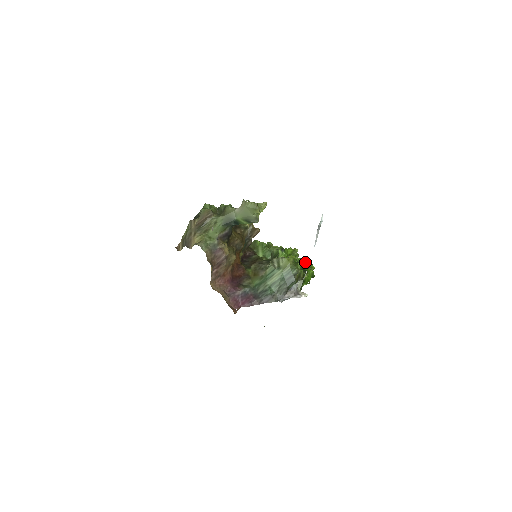
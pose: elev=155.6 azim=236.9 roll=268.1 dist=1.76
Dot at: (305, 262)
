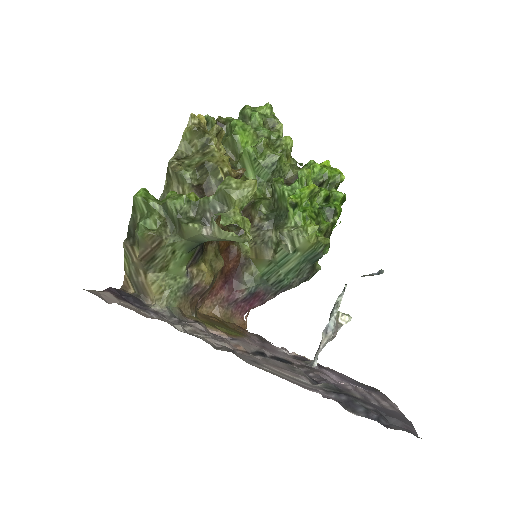
Dot at: (328, 175)
